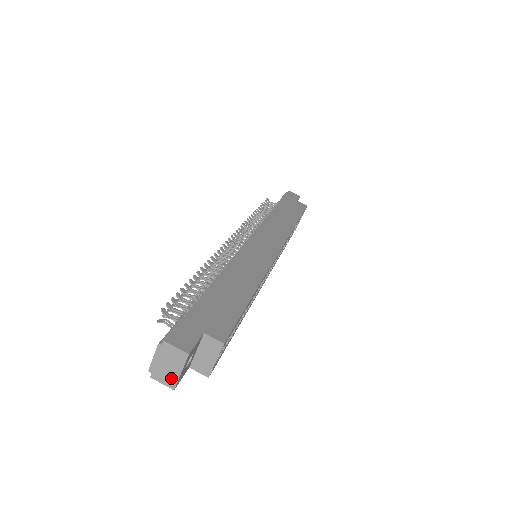
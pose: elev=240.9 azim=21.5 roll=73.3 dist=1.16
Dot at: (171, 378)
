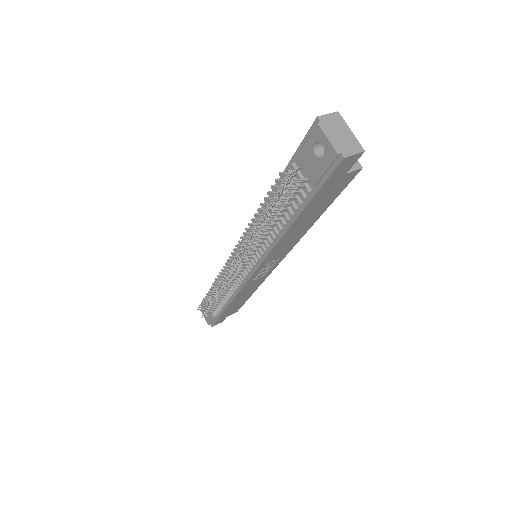
Dot at: (353, 143)
